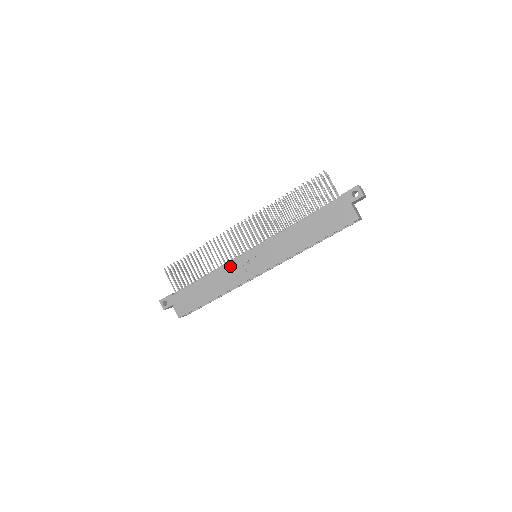
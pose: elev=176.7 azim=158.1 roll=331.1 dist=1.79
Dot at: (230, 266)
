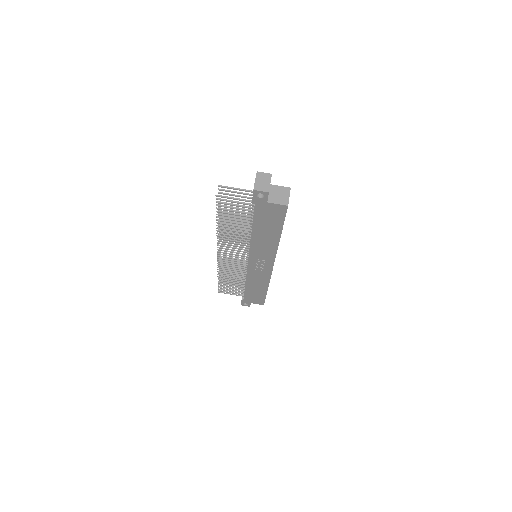
Dot at: (250, 275)
